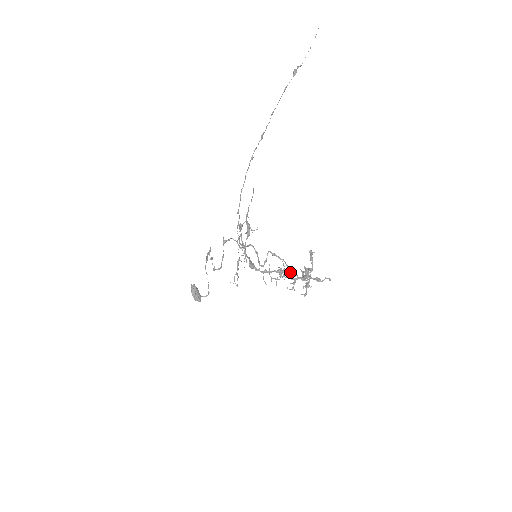
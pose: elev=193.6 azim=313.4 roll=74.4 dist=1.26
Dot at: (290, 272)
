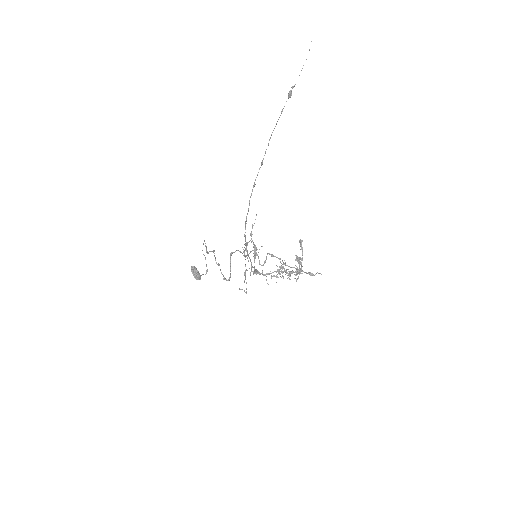
Dot at: occluded
